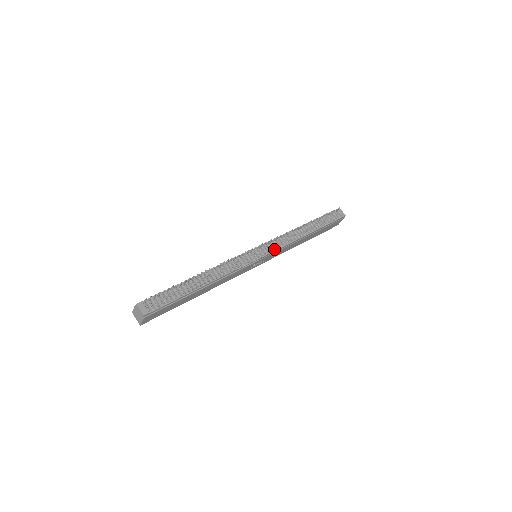
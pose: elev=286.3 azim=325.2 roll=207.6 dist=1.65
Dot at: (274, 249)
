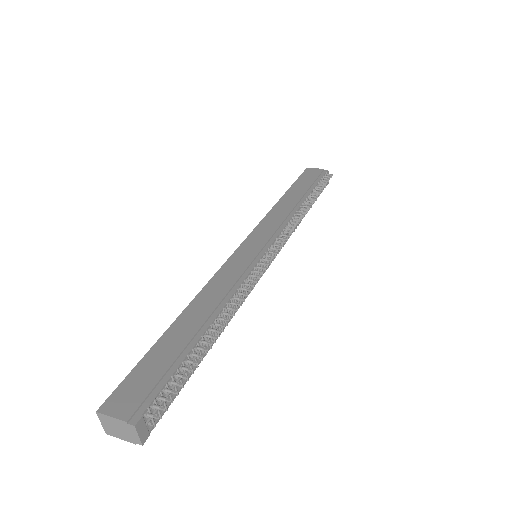
Dot at: (277, 247)
